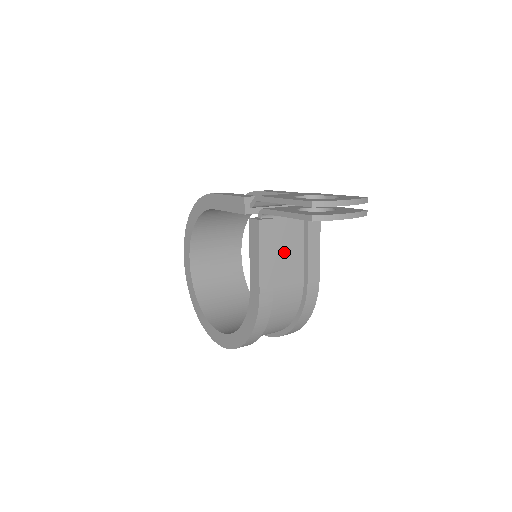
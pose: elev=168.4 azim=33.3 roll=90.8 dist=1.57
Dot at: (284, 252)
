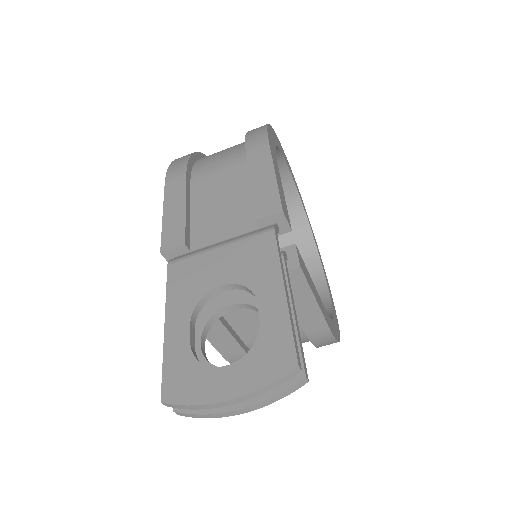
Dot at: (251, 311)
